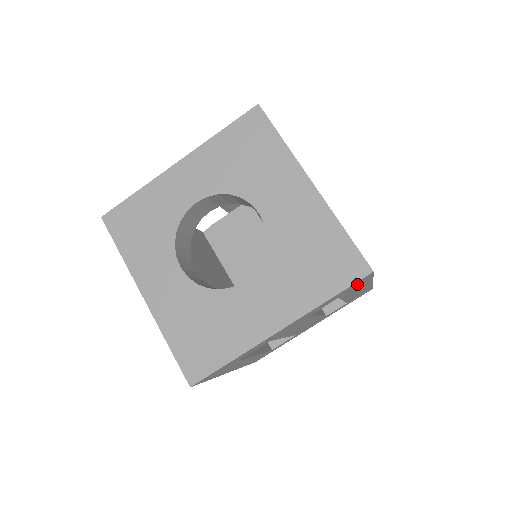
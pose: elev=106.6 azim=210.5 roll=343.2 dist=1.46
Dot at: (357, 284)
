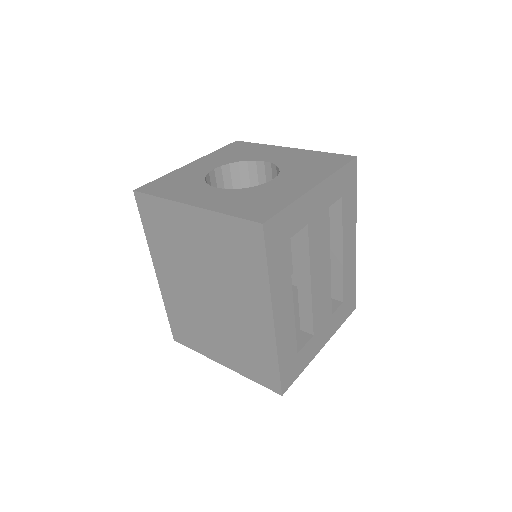
Dot at: (350, 180)
